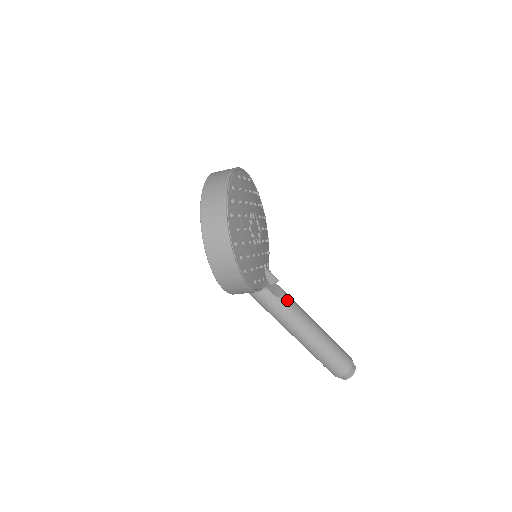
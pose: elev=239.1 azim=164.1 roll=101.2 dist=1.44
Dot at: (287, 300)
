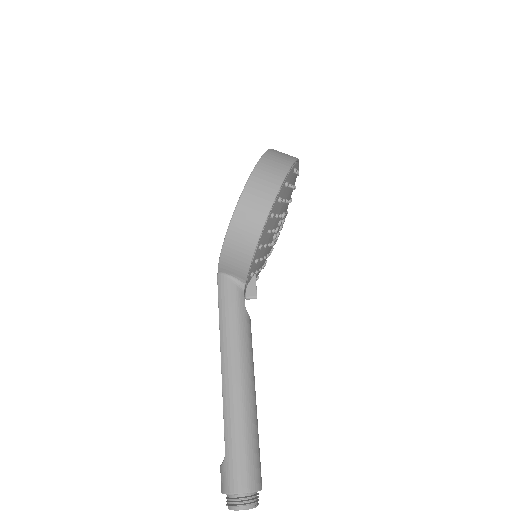
Dot at: (250, 326)
